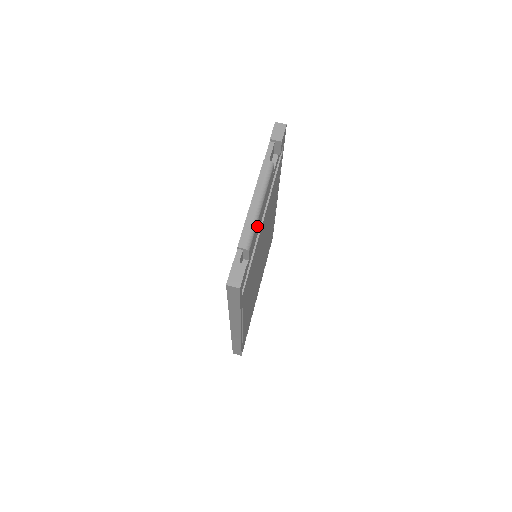
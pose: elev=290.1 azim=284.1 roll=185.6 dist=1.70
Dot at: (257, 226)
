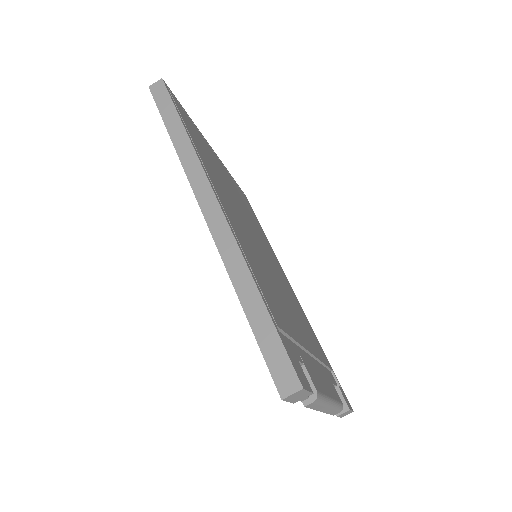
Dot at: (330, 390)
